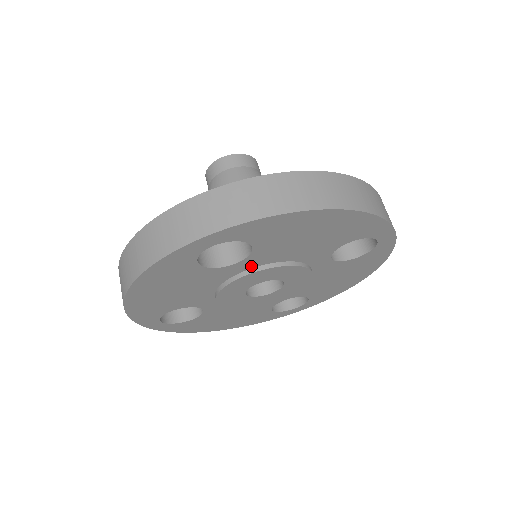
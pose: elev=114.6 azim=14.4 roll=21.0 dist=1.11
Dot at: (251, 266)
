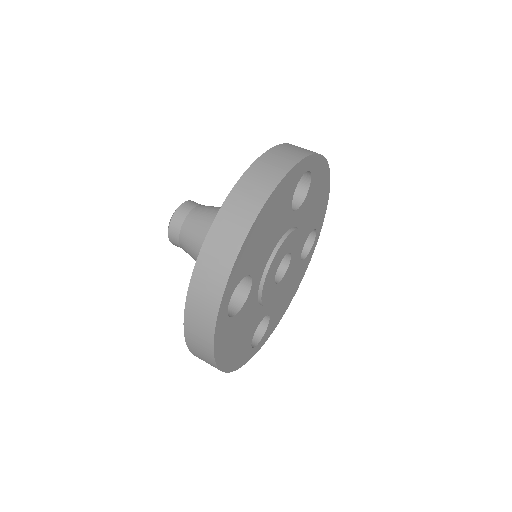
Dot at: (294, 223)
